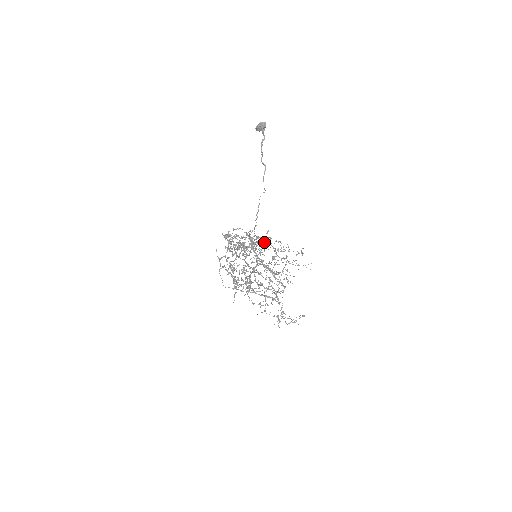
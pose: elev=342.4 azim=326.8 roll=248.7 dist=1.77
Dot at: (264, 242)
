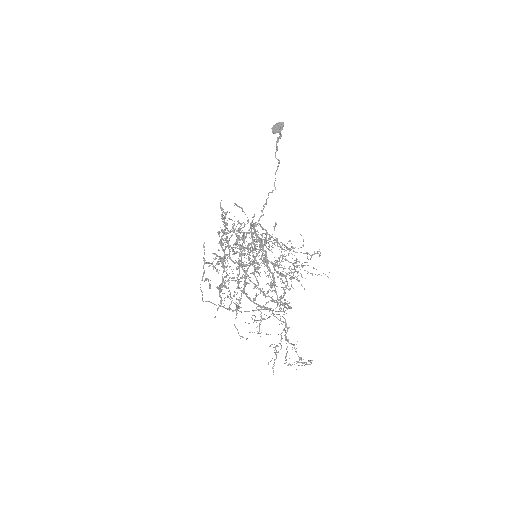
Dot at: (269, 238)
